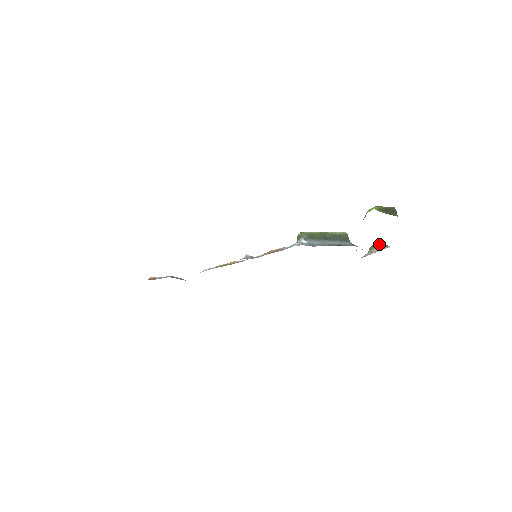
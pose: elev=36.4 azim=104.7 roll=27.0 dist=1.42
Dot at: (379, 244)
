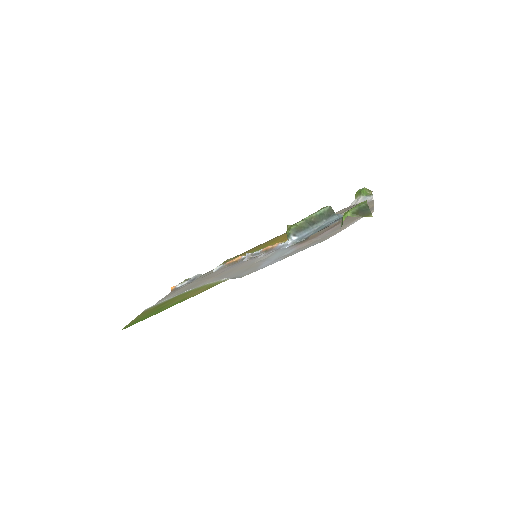
Dot at: (363, 192)
